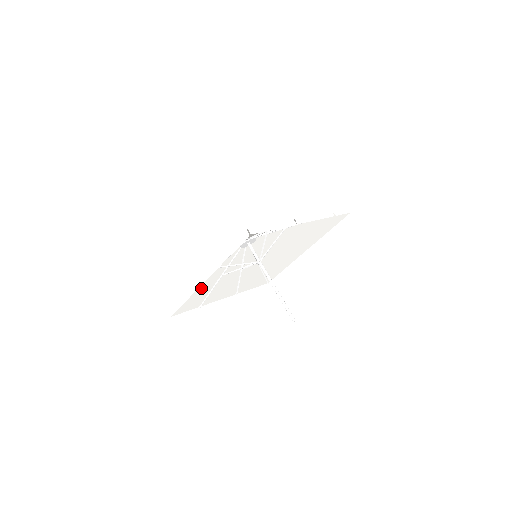
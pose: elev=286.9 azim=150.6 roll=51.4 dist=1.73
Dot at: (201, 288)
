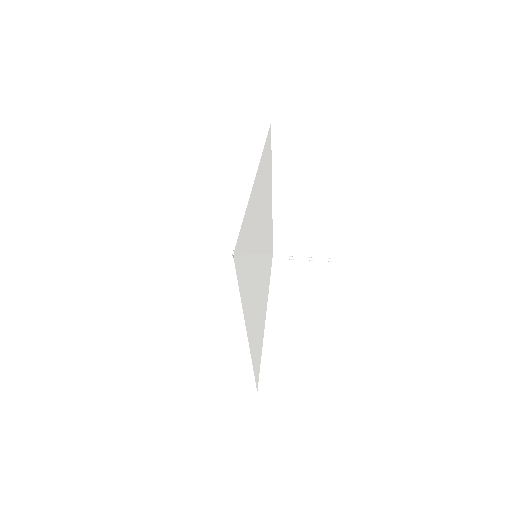
Dot at: occluded
